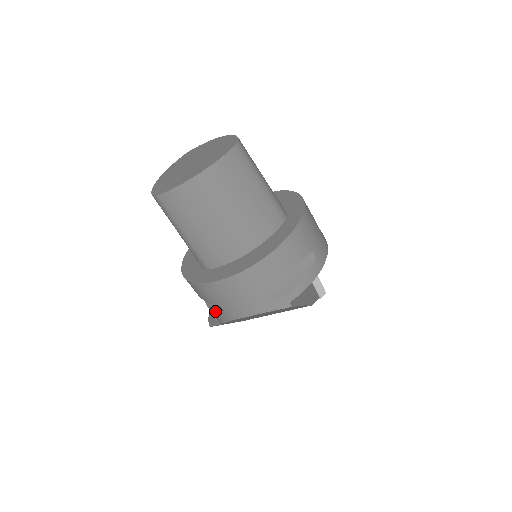
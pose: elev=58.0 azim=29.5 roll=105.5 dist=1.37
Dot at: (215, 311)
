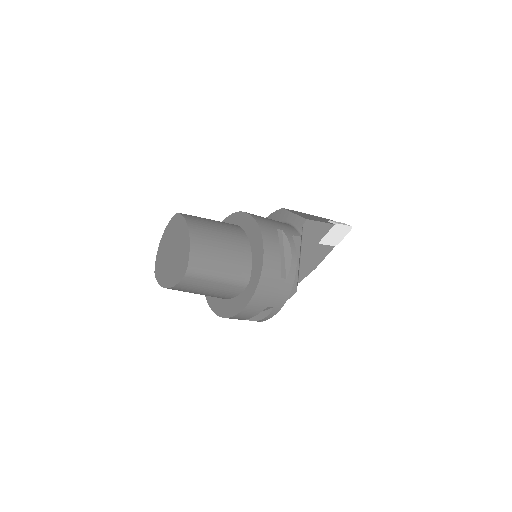
Dot at: occluded
